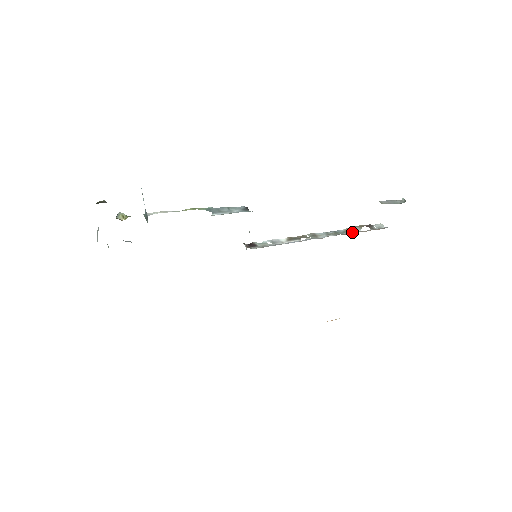
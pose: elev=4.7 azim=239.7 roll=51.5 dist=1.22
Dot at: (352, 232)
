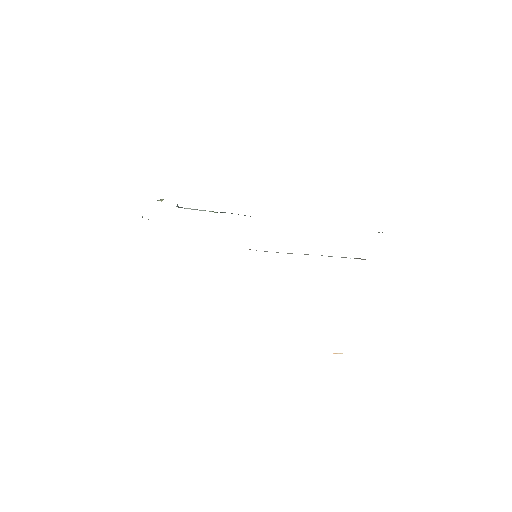
Dot at: (341, 257)
